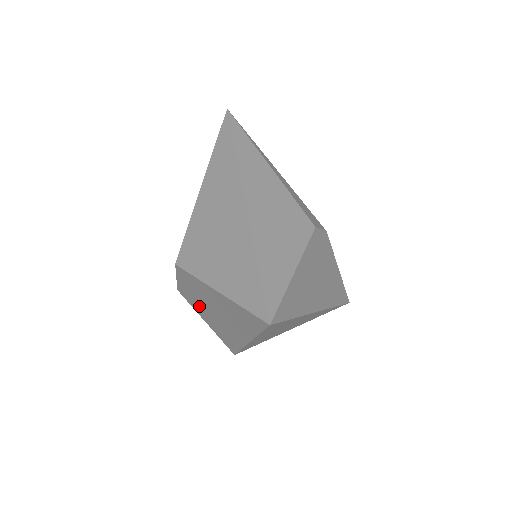
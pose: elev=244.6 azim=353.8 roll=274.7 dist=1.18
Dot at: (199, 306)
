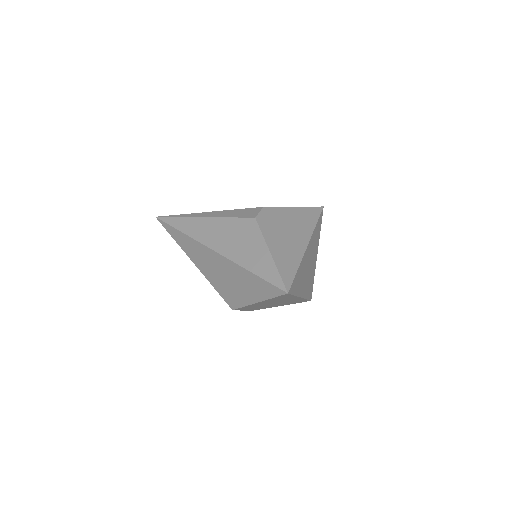
Dot at: occluded
